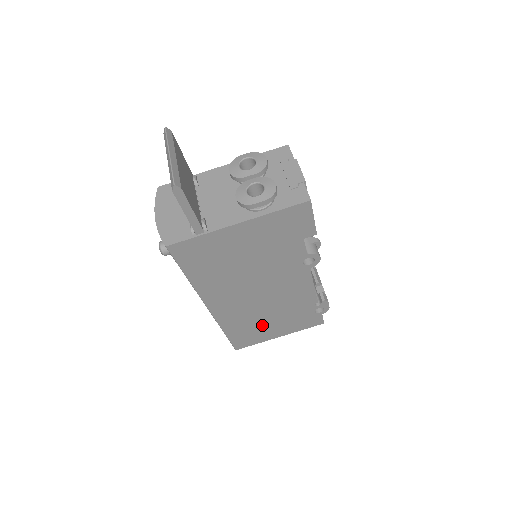
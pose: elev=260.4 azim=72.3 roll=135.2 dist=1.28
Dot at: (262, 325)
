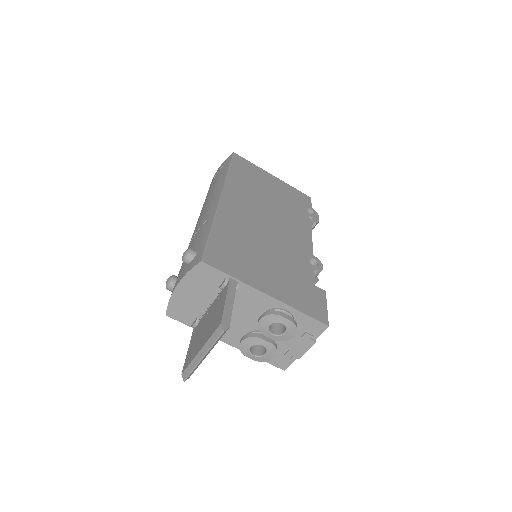
Dot at: occluded
